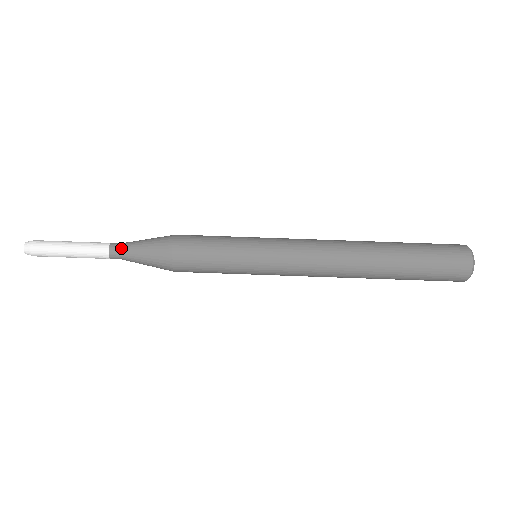
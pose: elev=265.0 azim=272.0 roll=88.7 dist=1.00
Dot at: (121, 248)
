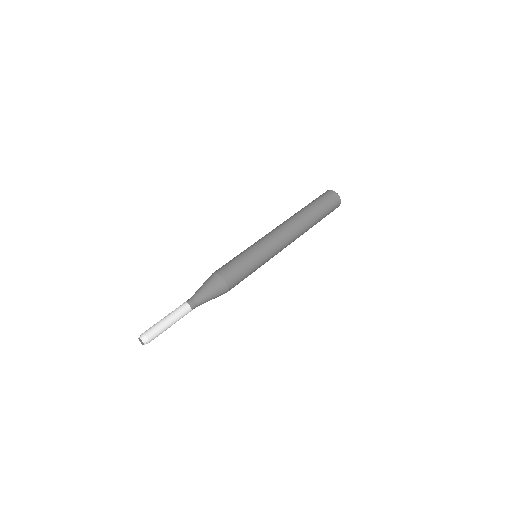
Dot at: (192, 297)
